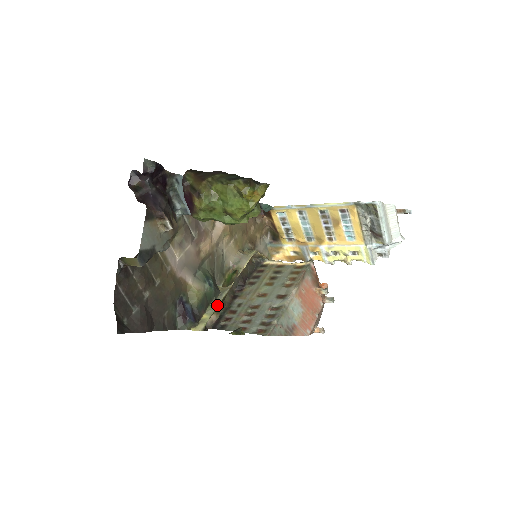
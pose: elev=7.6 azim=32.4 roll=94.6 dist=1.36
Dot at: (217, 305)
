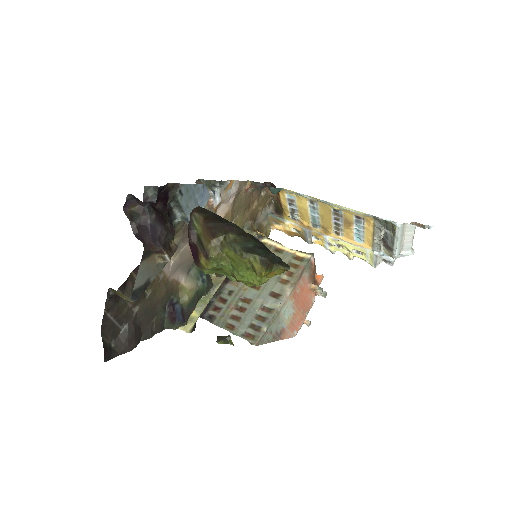
Dot at: (208, 301)
